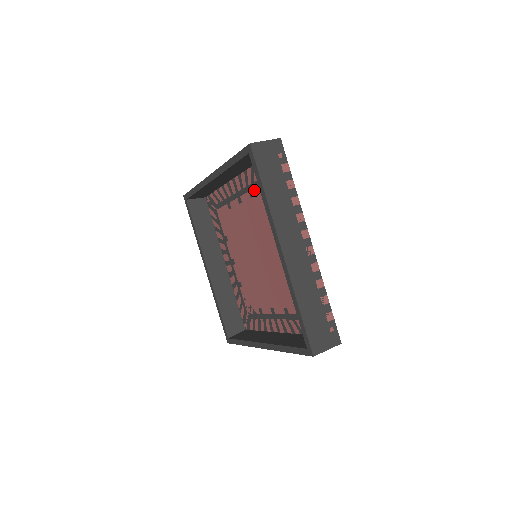
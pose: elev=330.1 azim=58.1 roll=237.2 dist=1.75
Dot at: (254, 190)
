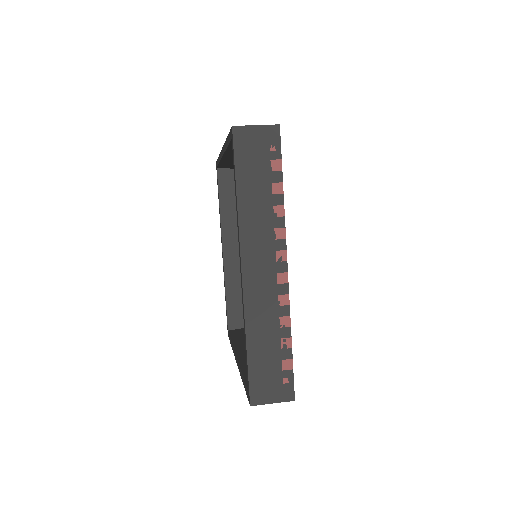
Dot at: occluded
